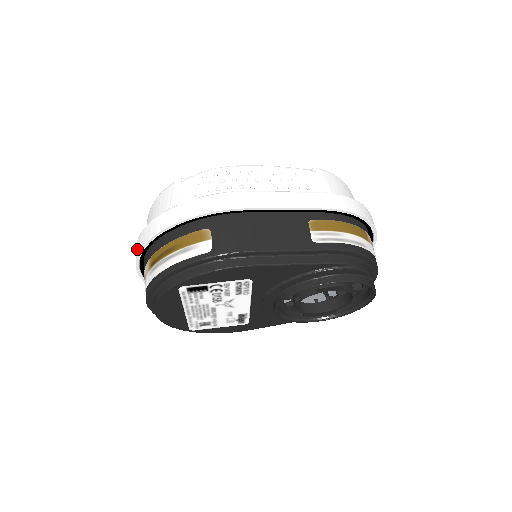
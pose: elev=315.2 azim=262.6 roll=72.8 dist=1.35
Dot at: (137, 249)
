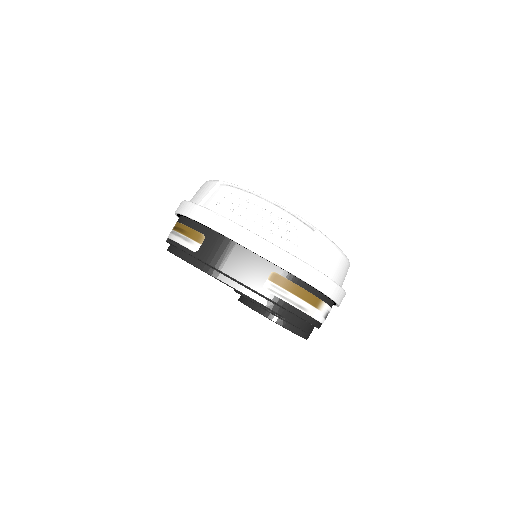
Dot at: occluded
